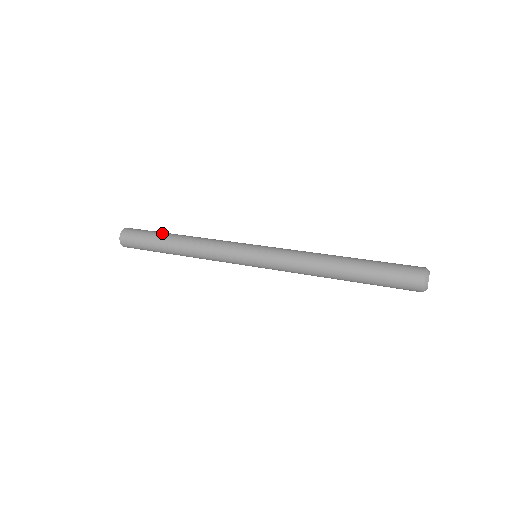
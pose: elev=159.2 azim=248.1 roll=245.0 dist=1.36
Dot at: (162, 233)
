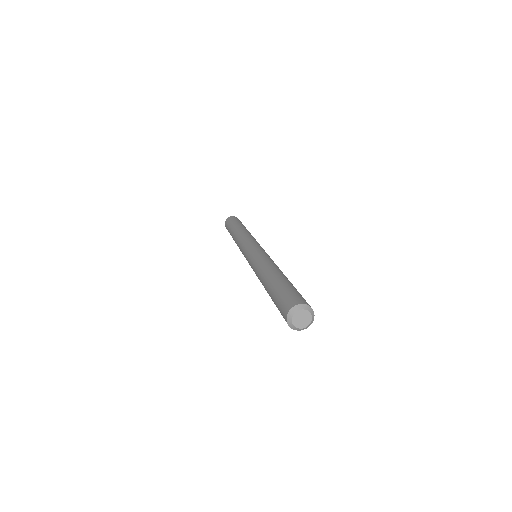
Dot at: (240, 224)
